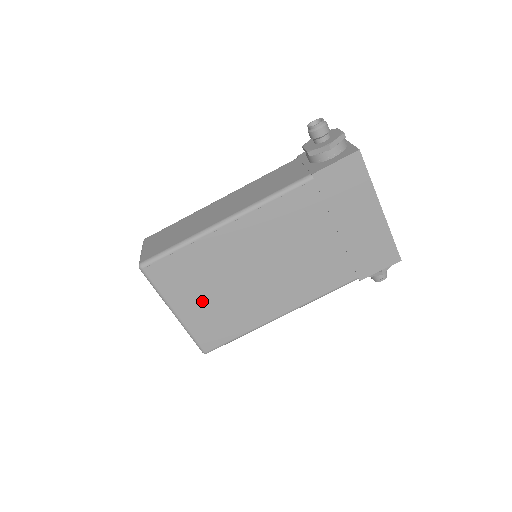
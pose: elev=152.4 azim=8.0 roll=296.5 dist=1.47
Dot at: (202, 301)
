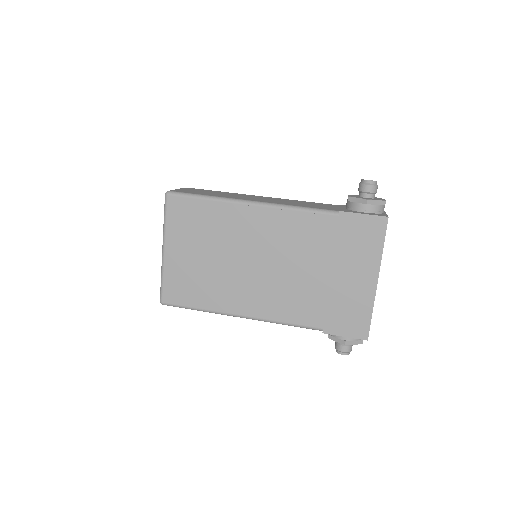
Dot at: (190, 255)
